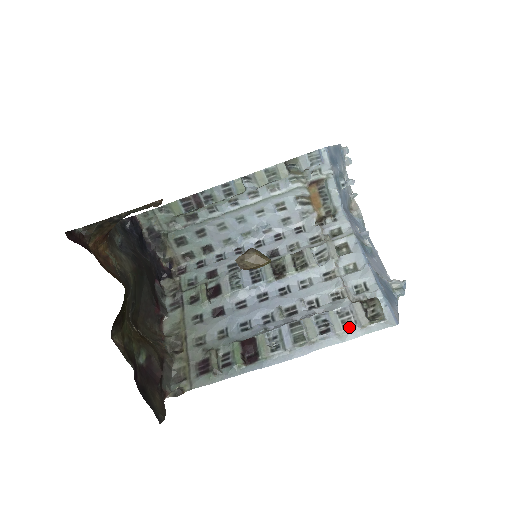
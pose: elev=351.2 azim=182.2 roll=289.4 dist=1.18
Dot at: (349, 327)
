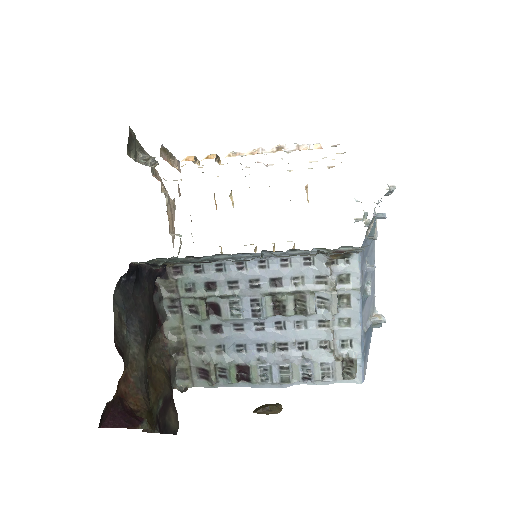
Dot at: (326, 380)
